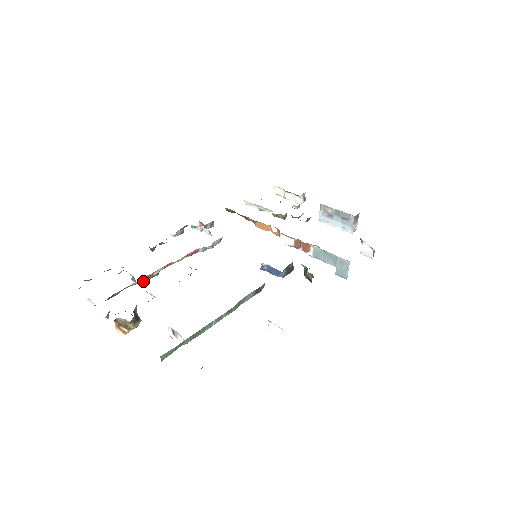
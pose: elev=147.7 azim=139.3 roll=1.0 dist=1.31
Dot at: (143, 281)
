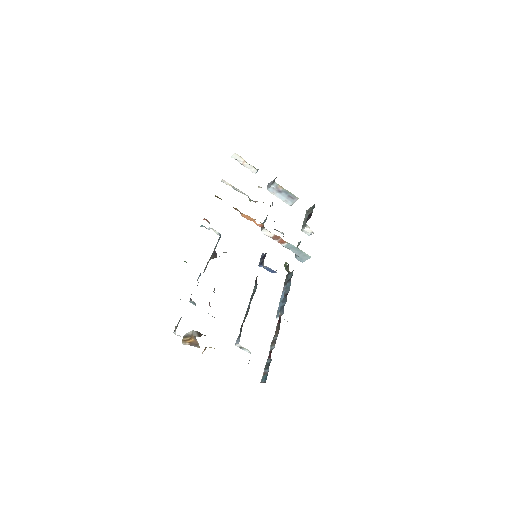
Dot at: occluded
